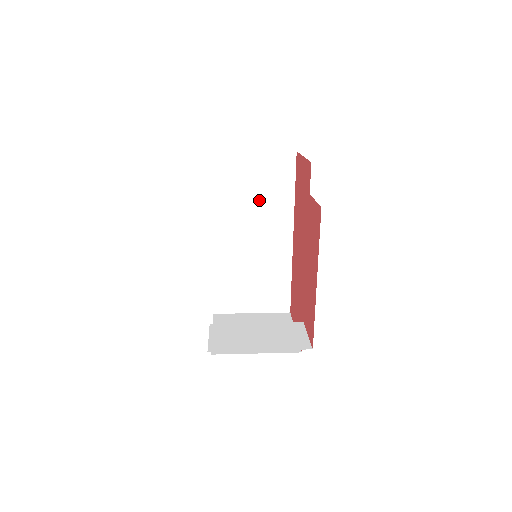
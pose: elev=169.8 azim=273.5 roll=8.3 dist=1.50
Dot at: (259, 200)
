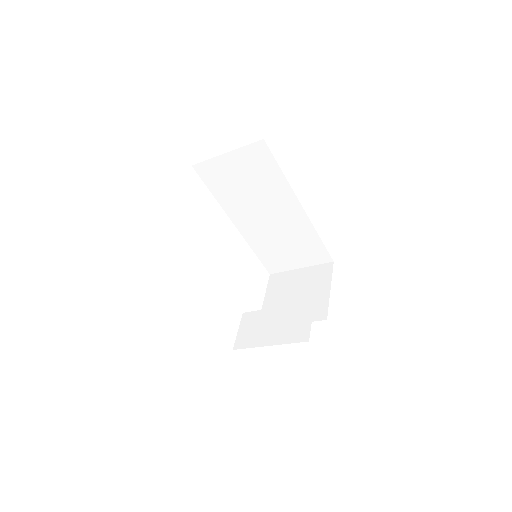
Dot at: (255, 188)
